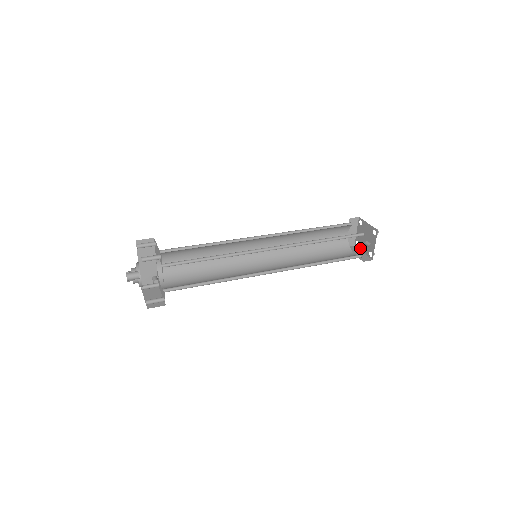
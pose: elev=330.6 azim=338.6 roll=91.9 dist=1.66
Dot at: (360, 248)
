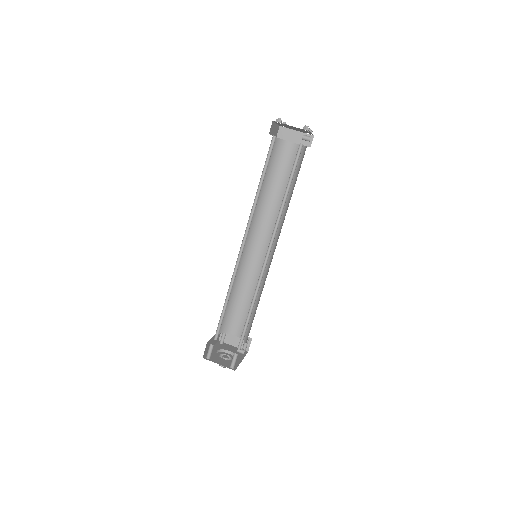
Dot at: (290, 129)
